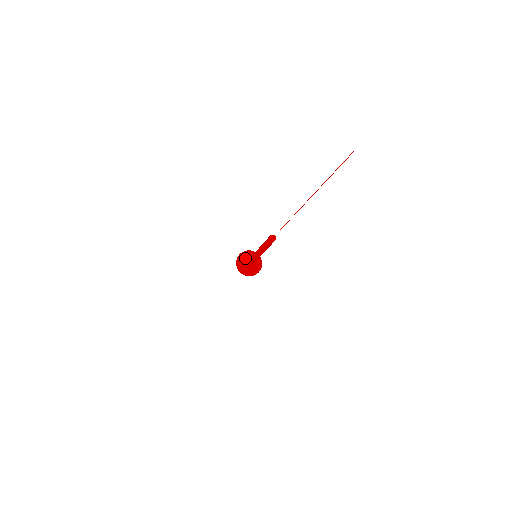
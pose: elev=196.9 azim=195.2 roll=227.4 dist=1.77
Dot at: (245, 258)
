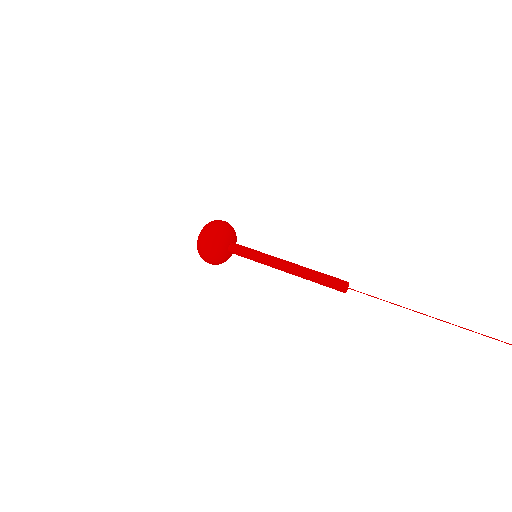
Dot at: (223, 255)
